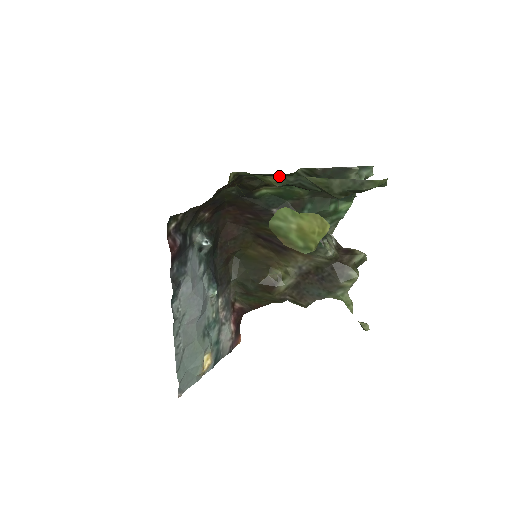
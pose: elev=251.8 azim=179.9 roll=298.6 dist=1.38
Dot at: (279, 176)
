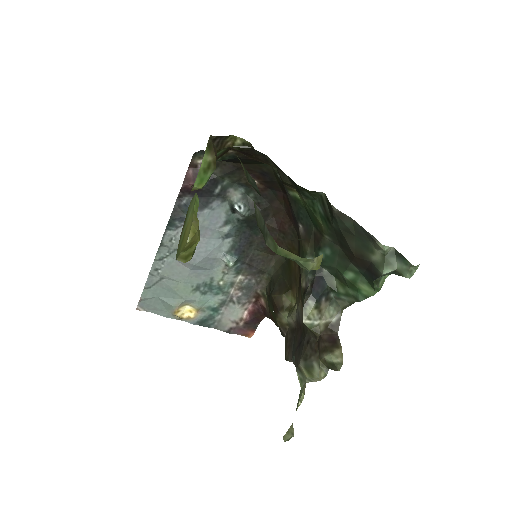
Dot at: occluded
